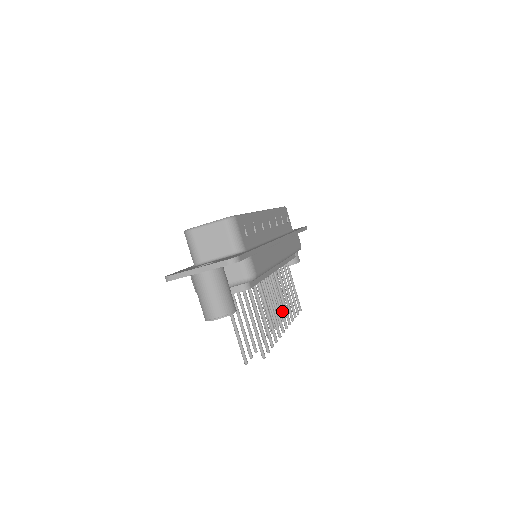
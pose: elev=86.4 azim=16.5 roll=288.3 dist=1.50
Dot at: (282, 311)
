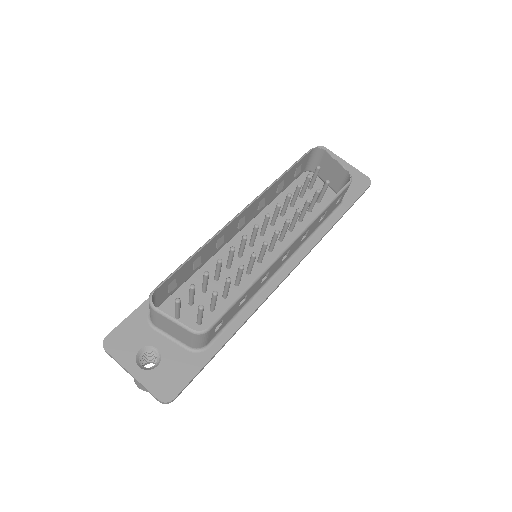
Dot at: occluded
